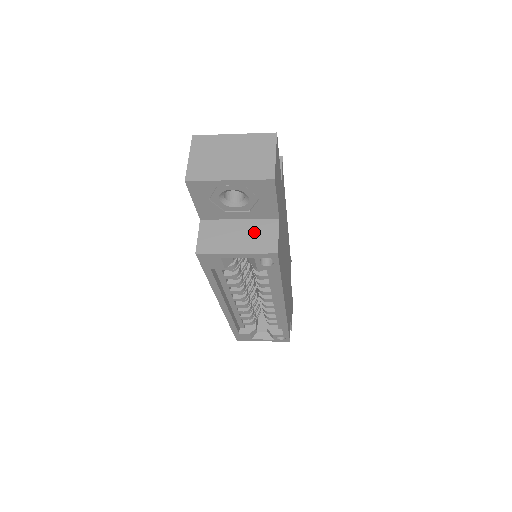
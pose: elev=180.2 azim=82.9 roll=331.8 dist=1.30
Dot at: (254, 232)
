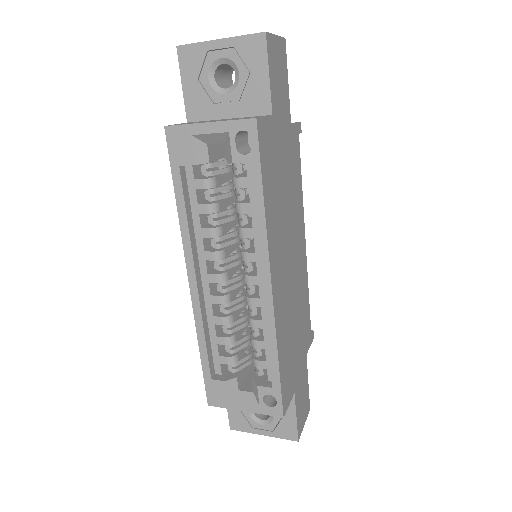
Dot at: (238, 118)
